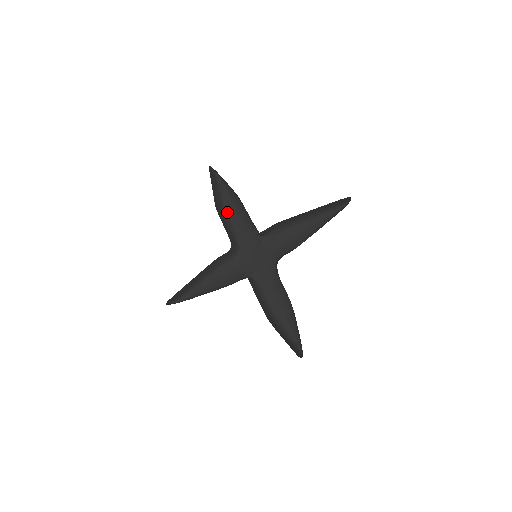
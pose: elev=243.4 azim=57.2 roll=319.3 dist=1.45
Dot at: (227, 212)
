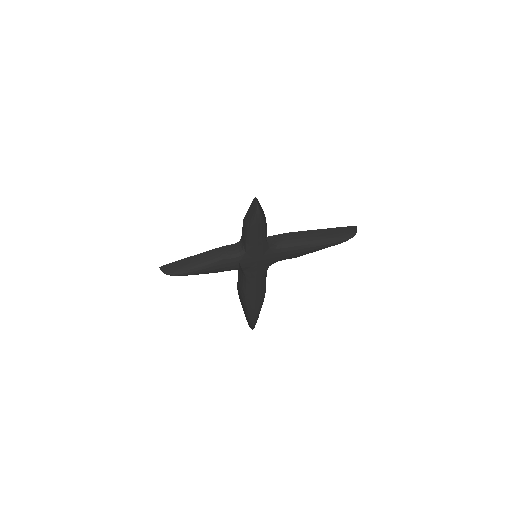
Dot at: (251, 230)
